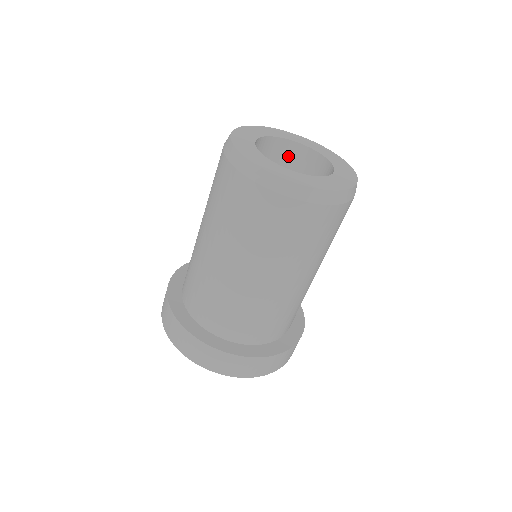
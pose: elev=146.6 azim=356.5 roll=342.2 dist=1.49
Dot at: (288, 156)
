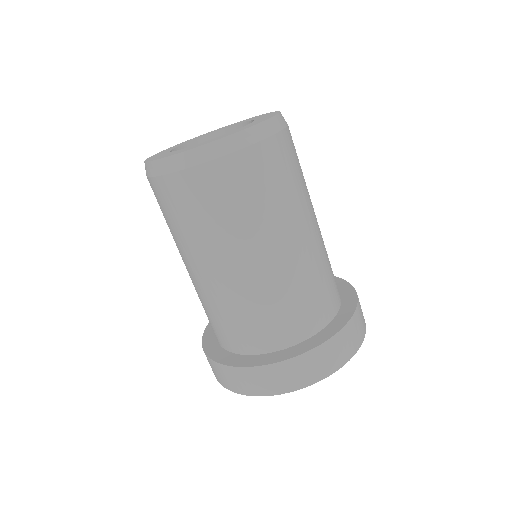
Dot at: occluded
